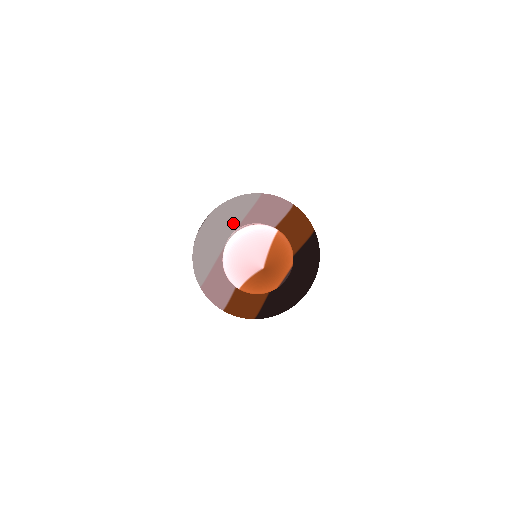
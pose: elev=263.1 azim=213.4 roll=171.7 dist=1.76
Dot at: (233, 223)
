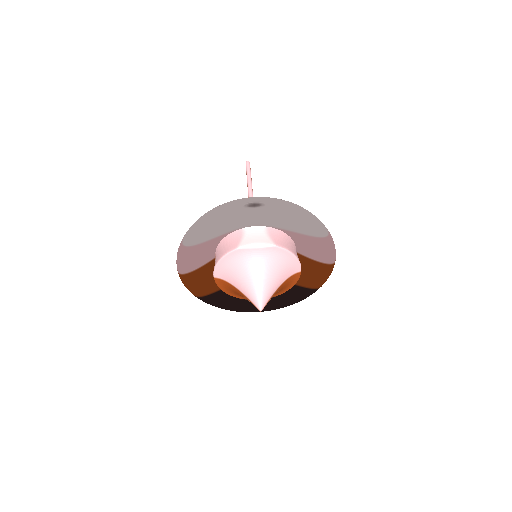
Dot at: (276, 225)
